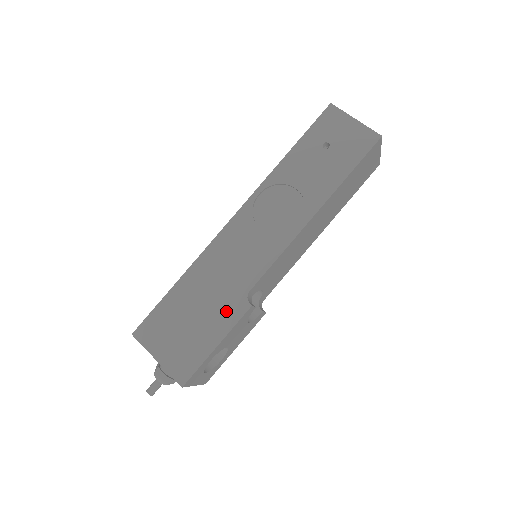
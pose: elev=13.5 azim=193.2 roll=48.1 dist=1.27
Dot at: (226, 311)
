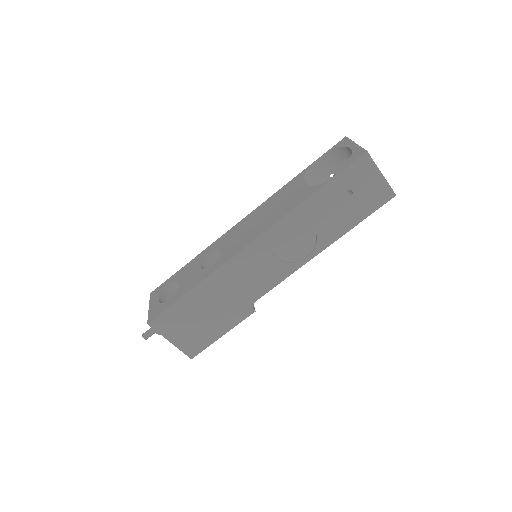
Dot at: (234, 314)
